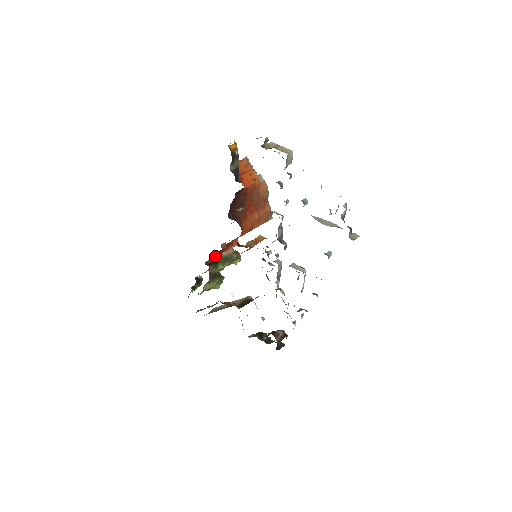
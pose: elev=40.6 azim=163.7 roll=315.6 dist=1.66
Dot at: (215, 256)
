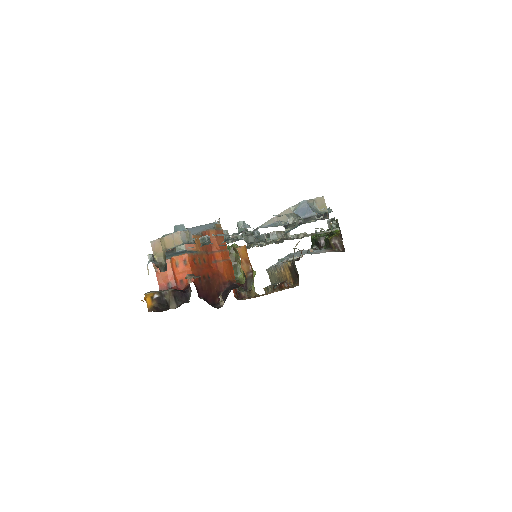
Dot at: occluded
